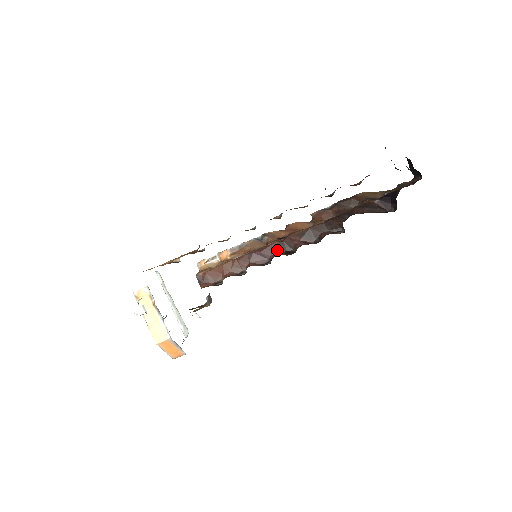
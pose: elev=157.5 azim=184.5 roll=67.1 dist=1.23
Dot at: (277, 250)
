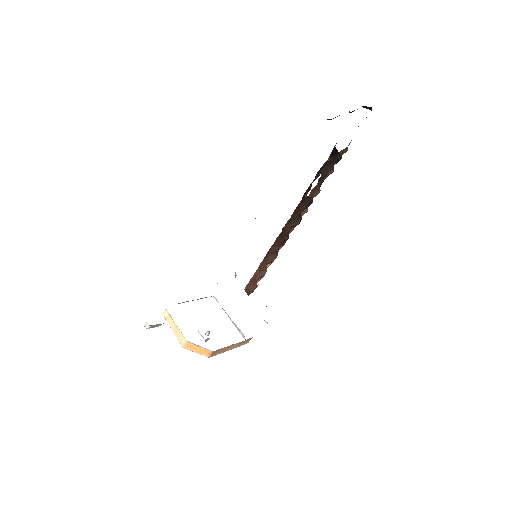
Dot at: (280, 243)
